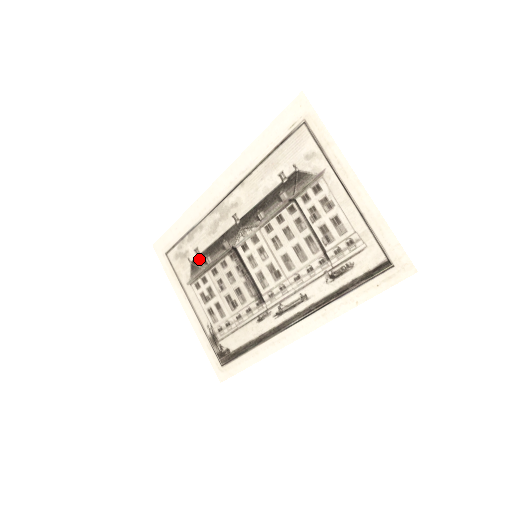
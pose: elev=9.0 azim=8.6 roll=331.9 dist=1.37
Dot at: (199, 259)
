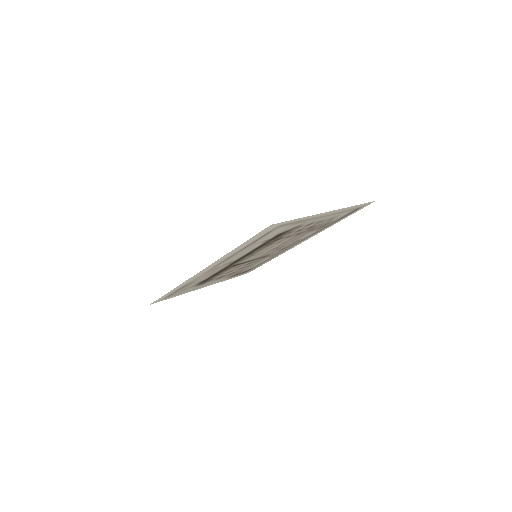
Dot at: (203, 281)
